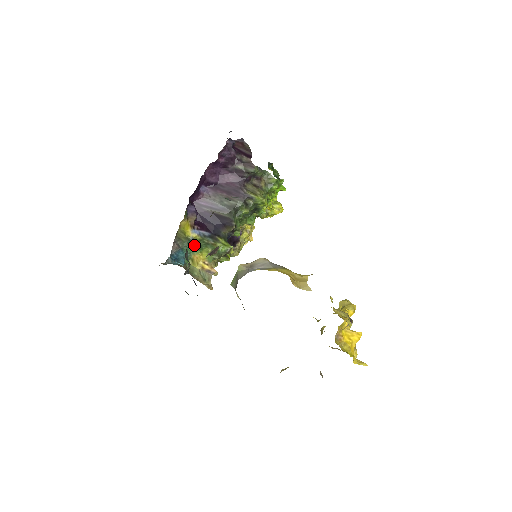
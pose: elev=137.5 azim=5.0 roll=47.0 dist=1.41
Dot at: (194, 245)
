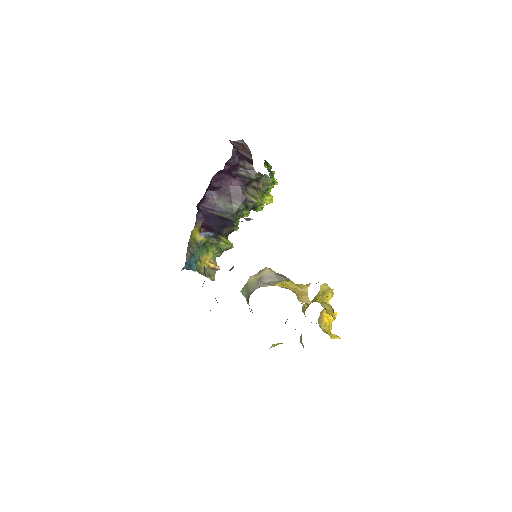
Dot at: (202, 248)
